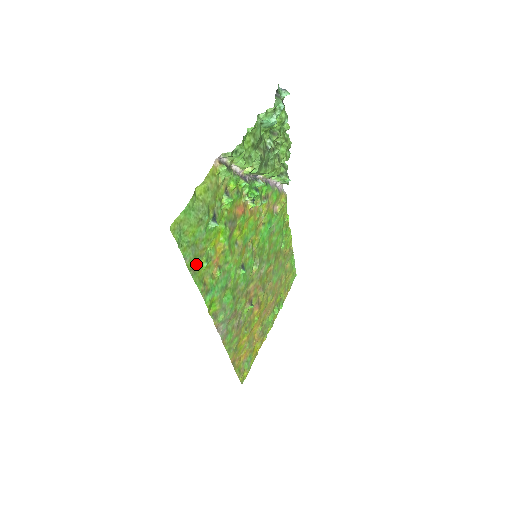
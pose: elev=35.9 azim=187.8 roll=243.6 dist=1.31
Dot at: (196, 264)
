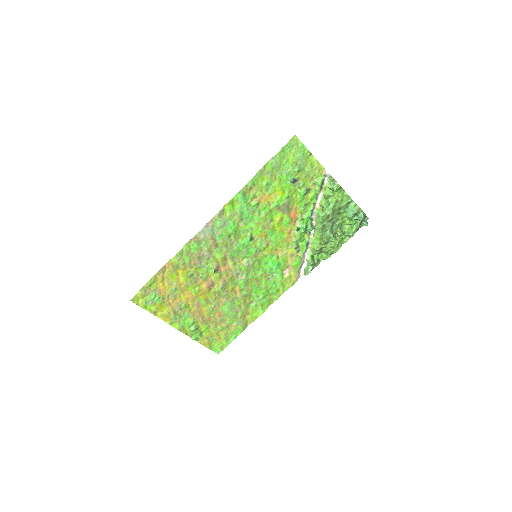
Dot at: (267, 172)
